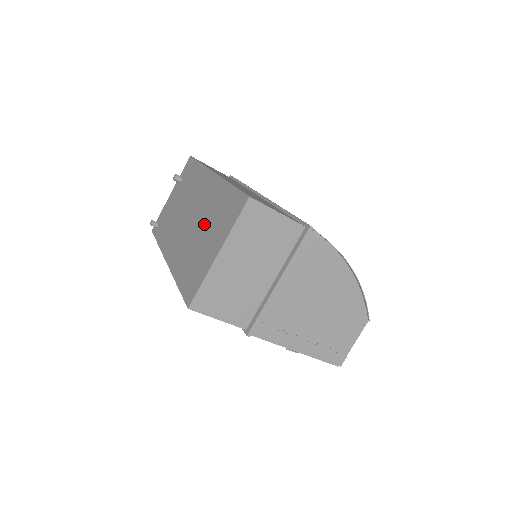
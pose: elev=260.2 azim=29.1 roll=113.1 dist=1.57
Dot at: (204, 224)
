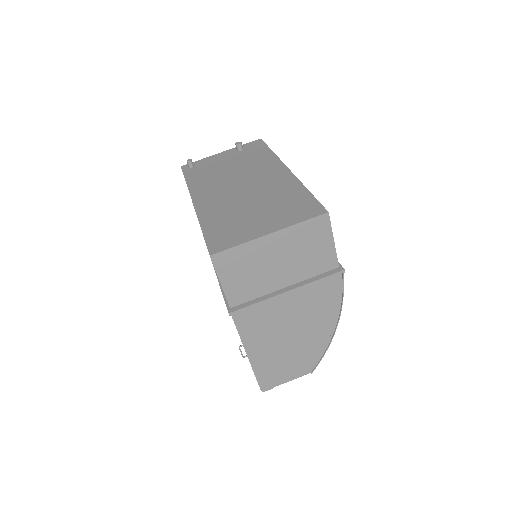
Dot at: (260, 201)
